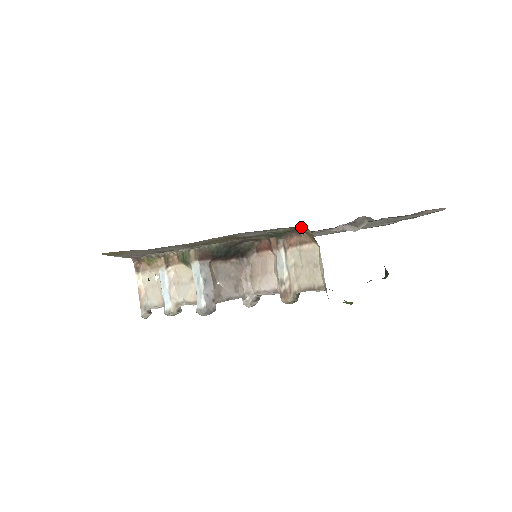
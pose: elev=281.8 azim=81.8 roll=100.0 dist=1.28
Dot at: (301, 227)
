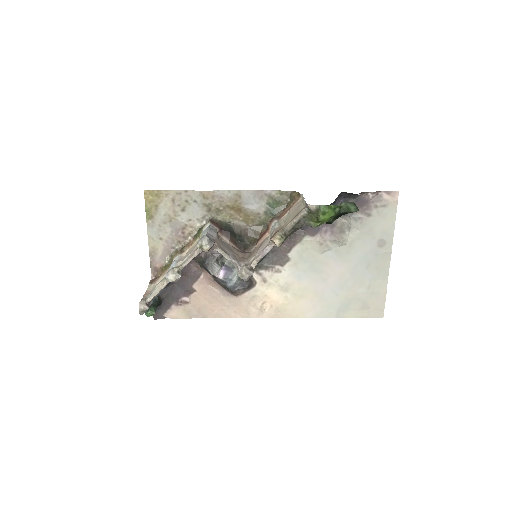
Dot at: (290, 194)
